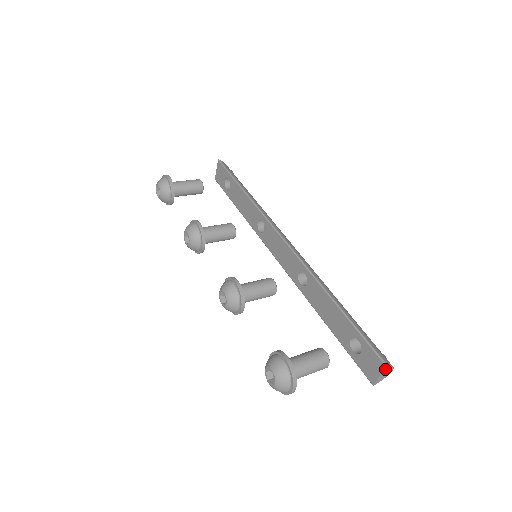
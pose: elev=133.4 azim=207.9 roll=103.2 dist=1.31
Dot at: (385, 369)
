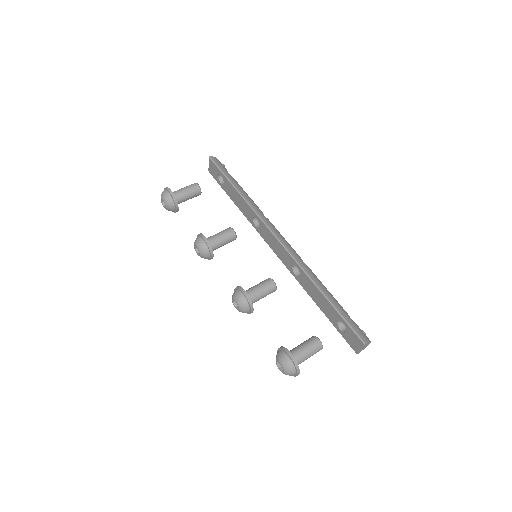
Dot at: (364, 346)
